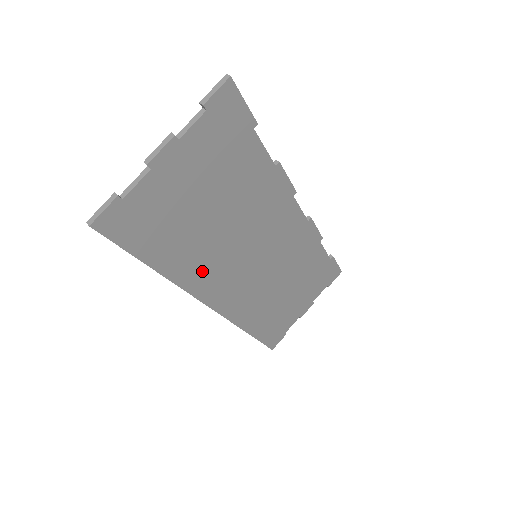
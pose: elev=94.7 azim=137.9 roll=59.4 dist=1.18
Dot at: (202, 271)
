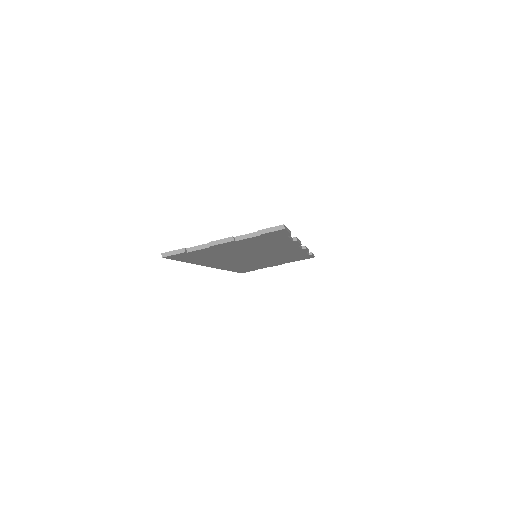
Dot at: (216, 261)
